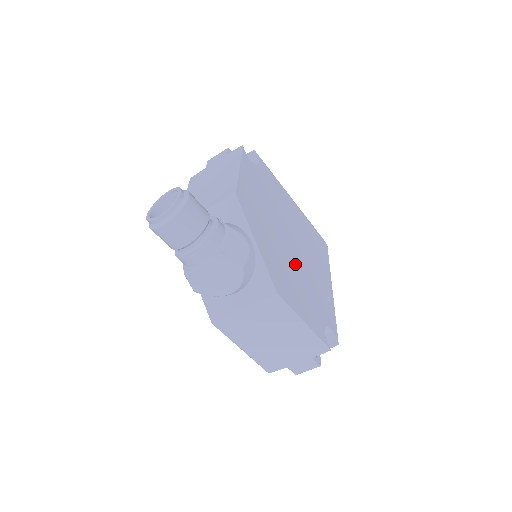
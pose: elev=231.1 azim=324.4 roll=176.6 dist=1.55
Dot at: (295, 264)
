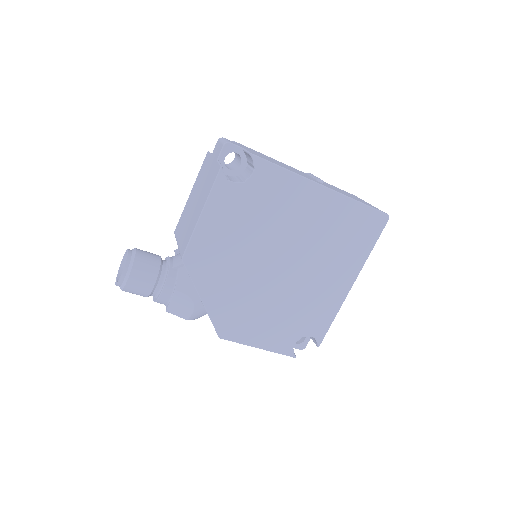
Dot at: (274, 291)
